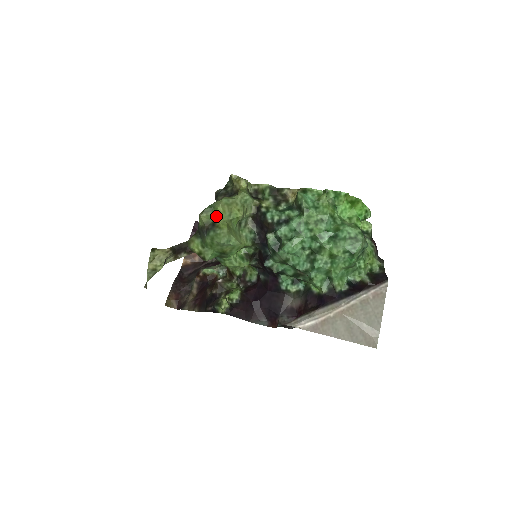
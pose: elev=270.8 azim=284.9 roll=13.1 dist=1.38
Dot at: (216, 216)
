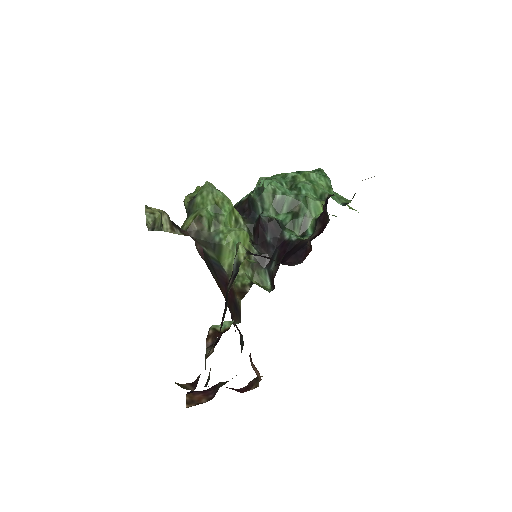
Dot at: (198, 189)
